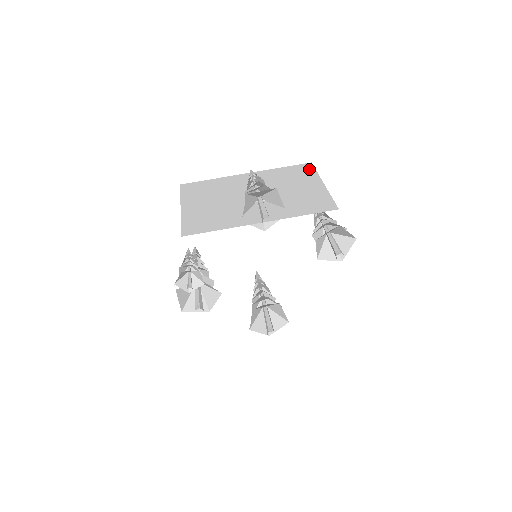
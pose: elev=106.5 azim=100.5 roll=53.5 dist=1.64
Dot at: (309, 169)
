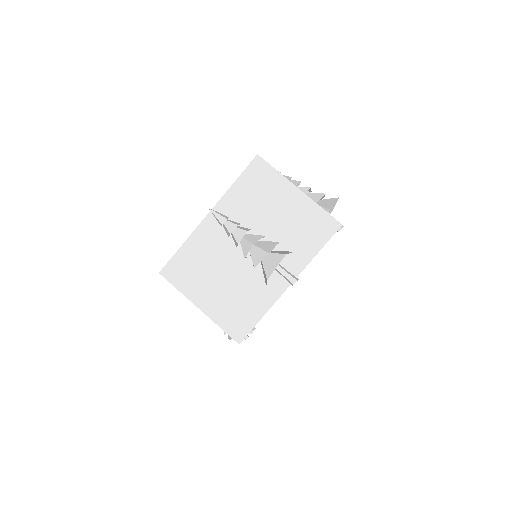
Dot at: (265, 170)
